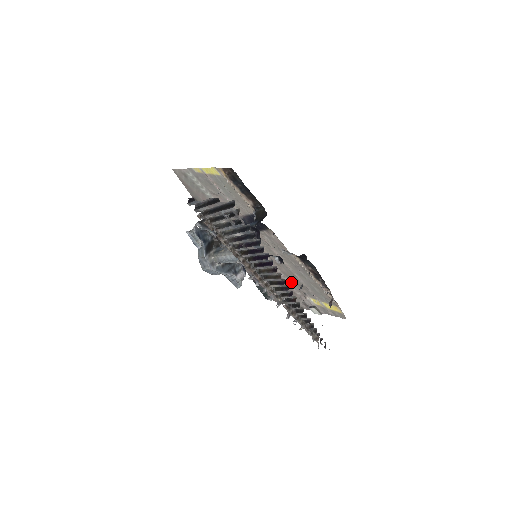
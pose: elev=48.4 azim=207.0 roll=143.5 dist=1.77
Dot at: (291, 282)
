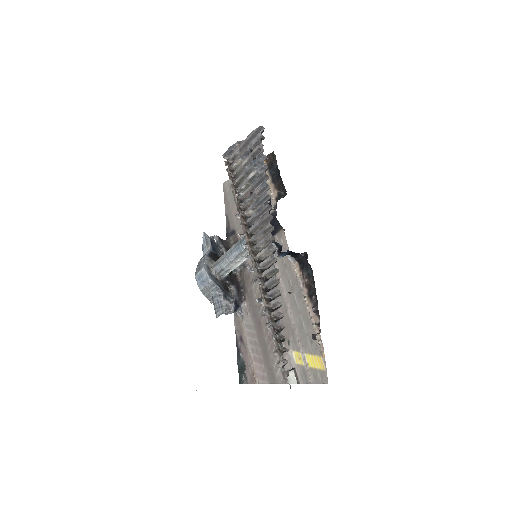
Dot at: occluded
